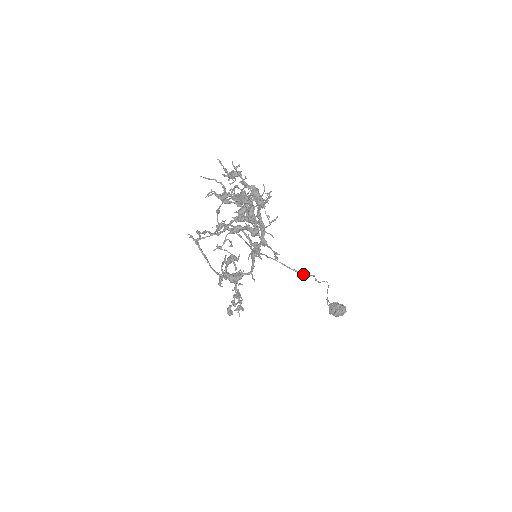
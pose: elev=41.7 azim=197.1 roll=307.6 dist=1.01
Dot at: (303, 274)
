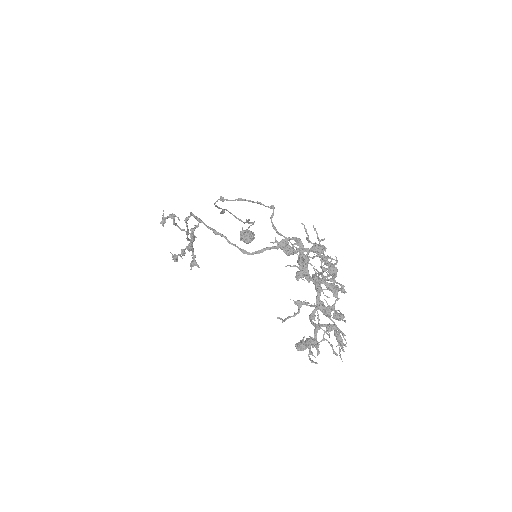
Dot at: occluded
